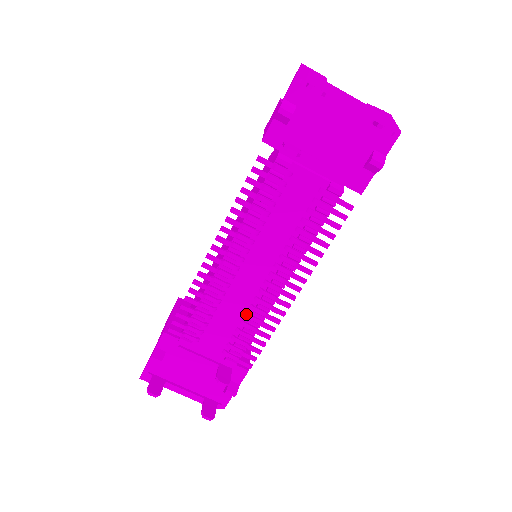
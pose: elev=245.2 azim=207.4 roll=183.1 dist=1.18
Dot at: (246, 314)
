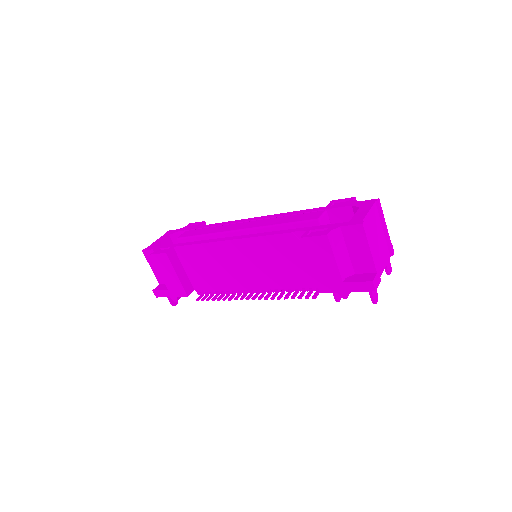
Dot at: occluded
